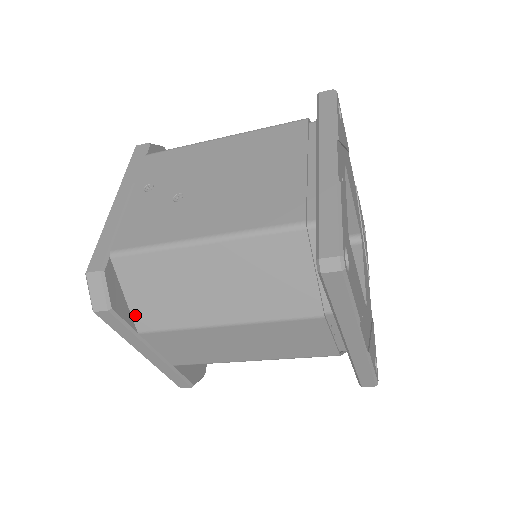
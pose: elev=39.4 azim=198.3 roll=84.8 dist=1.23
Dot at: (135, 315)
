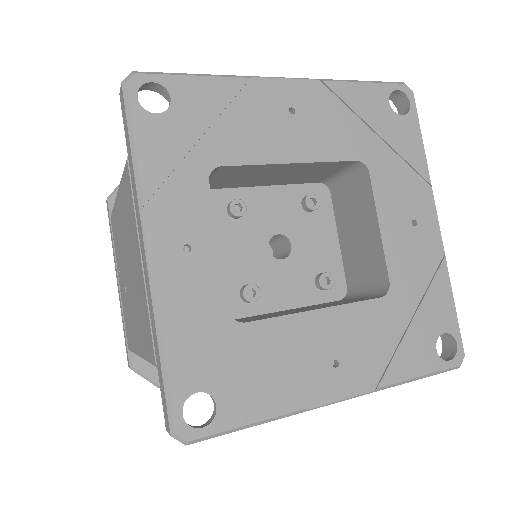
Dot at: occluded
